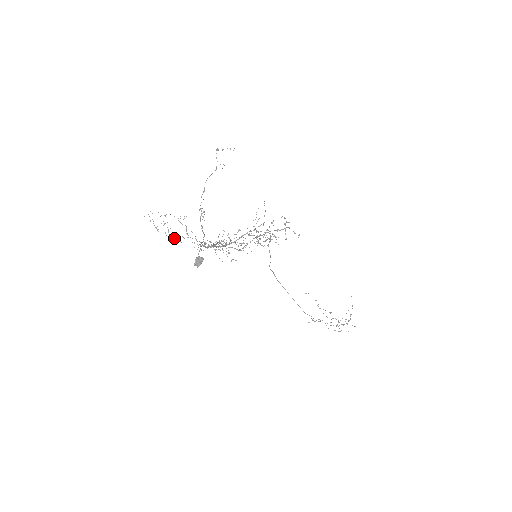
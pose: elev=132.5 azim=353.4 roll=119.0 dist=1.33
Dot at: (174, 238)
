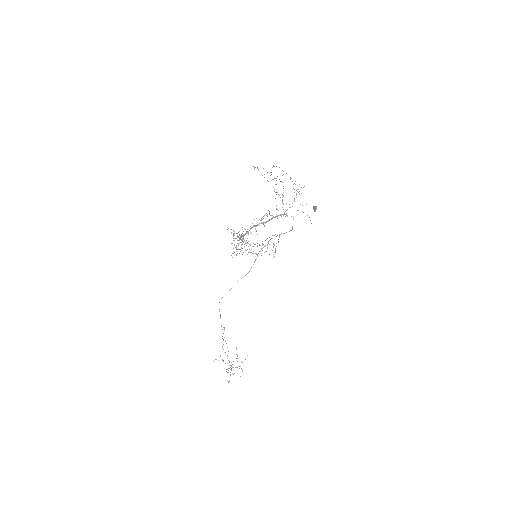
Dot at: (277, 192)
